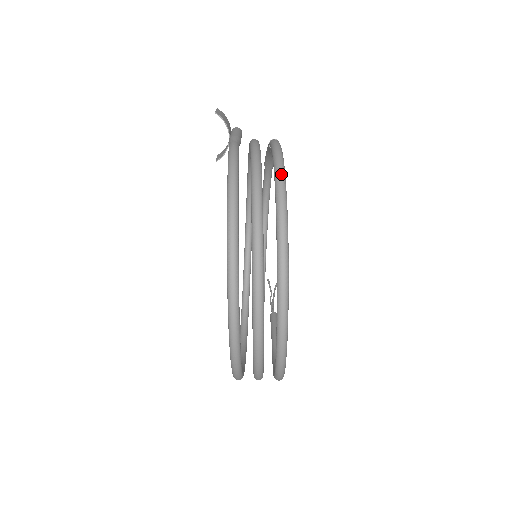
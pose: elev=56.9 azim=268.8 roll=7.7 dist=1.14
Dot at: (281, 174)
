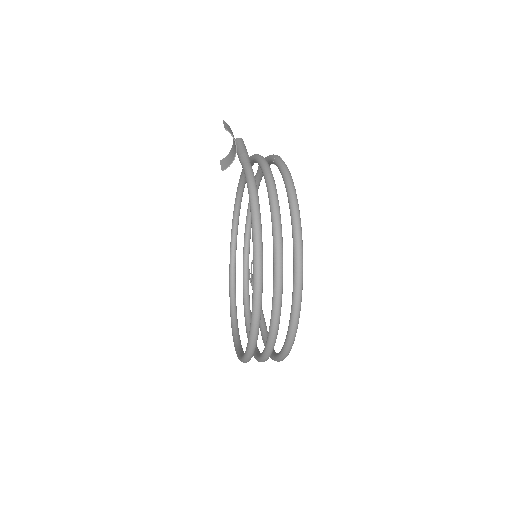
Dot at: (296, 202)
